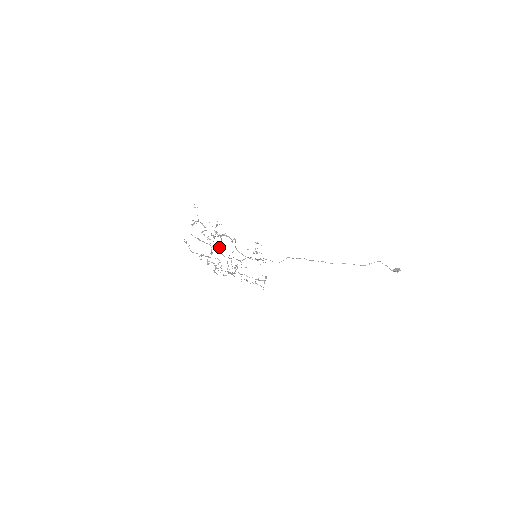
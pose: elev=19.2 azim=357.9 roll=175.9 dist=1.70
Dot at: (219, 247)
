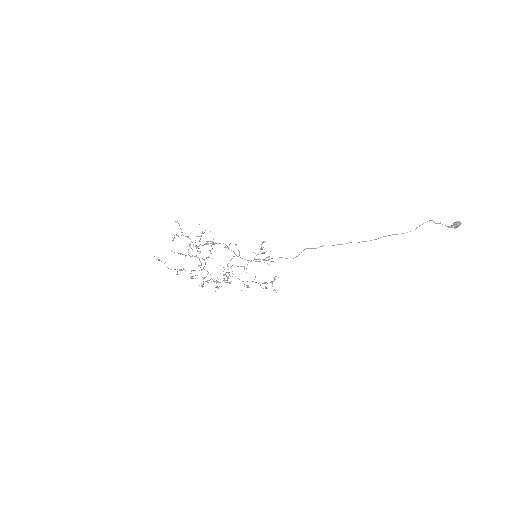
Dot at: (207, 257)
